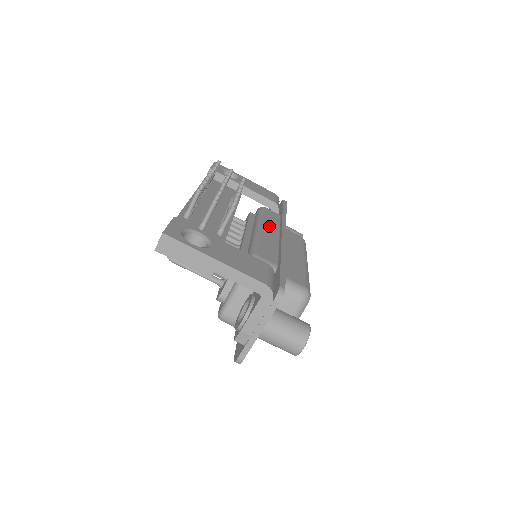
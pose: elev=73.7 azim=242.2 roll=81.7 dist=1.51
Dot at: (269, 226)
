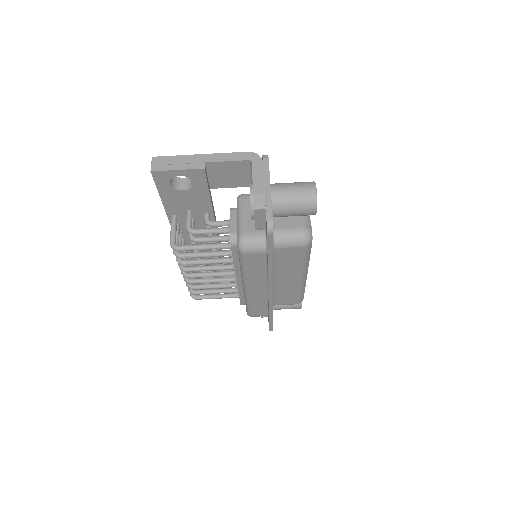
Dot at: occluded
